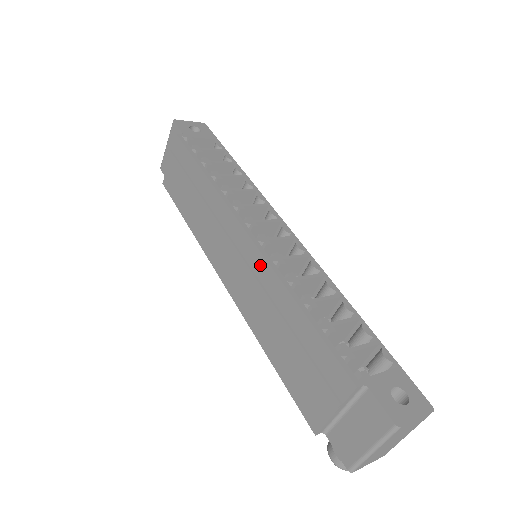
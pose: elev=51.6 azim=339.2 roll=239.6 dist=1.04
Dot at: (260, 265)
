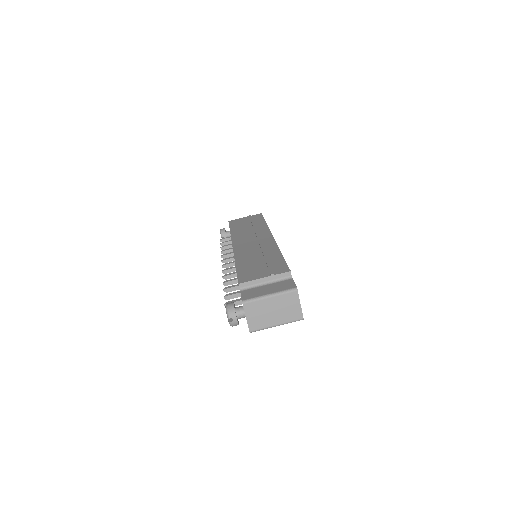
Dot at: (270, 243)
